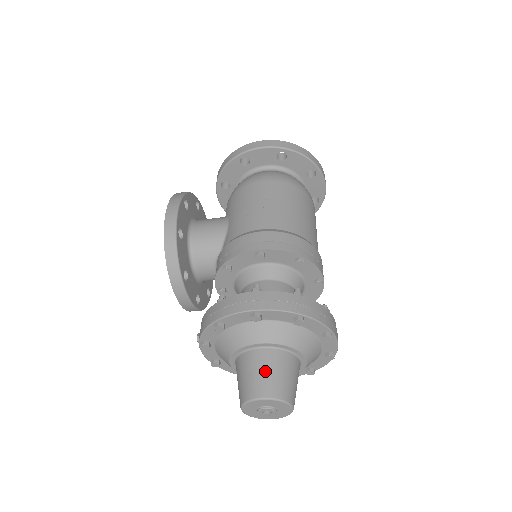
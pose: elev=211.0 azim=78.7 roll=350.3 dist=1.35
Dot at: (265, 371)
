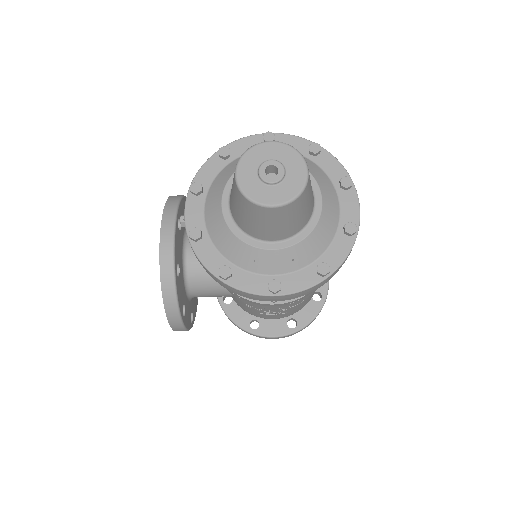
Dot at: occluded
